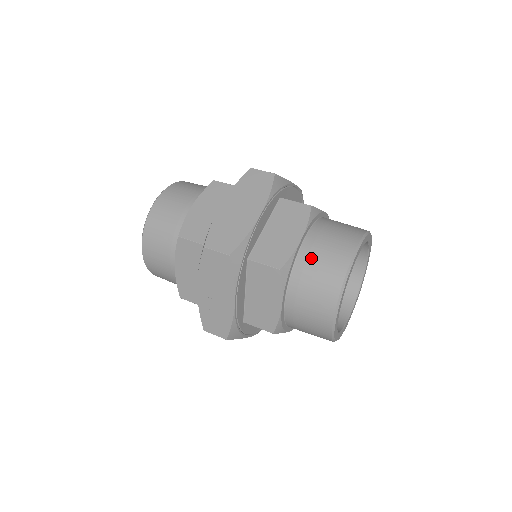
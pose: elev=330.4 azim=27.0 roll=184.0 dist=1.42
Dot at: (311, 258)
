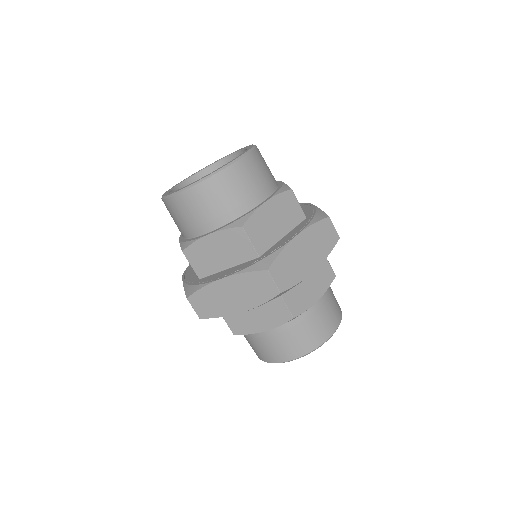
Dot at: (262, 340)
